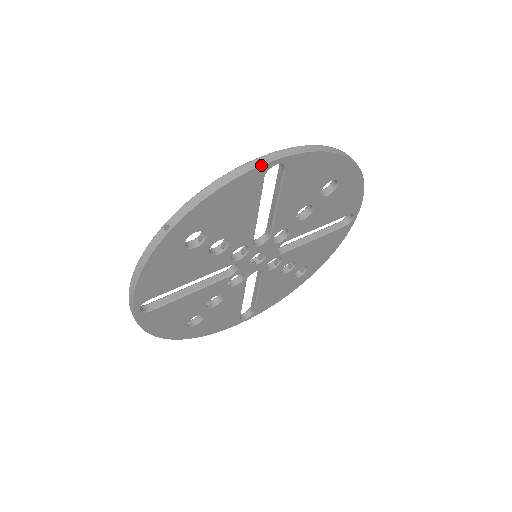
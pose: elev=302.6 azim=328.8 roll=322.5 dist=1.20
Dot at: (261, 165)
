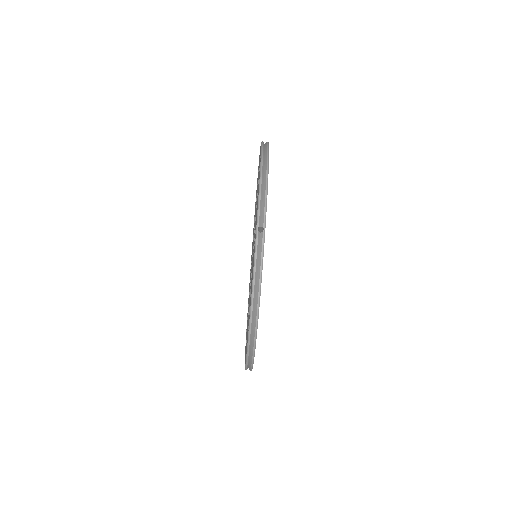
Dot at: (255, 345)
